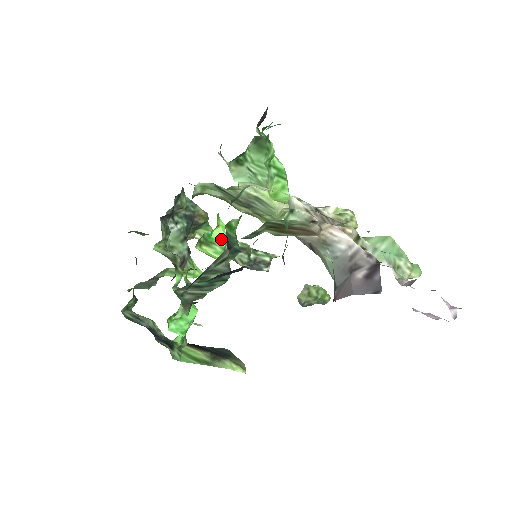
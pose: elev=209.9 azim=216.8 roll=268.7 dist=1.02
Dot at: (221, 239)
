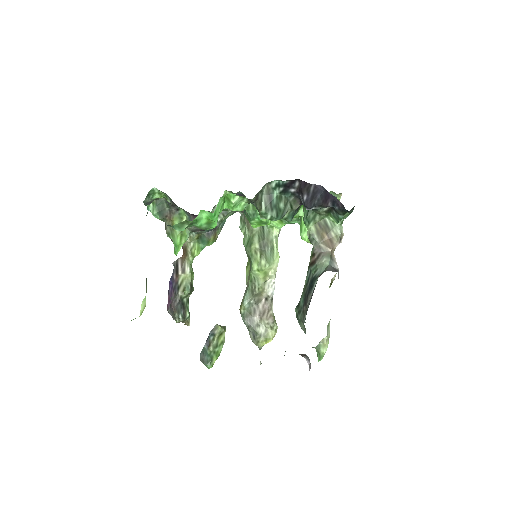
Dot at: occluded
